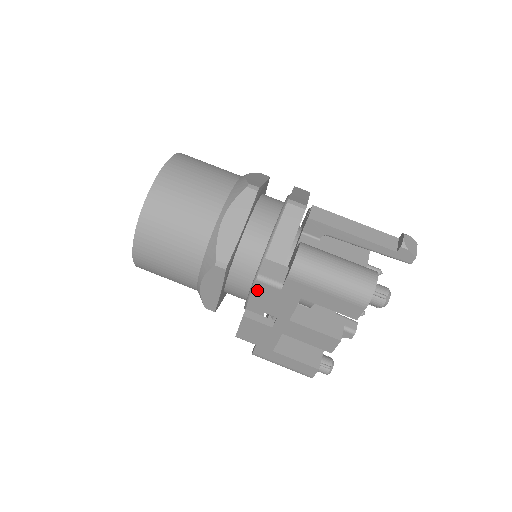
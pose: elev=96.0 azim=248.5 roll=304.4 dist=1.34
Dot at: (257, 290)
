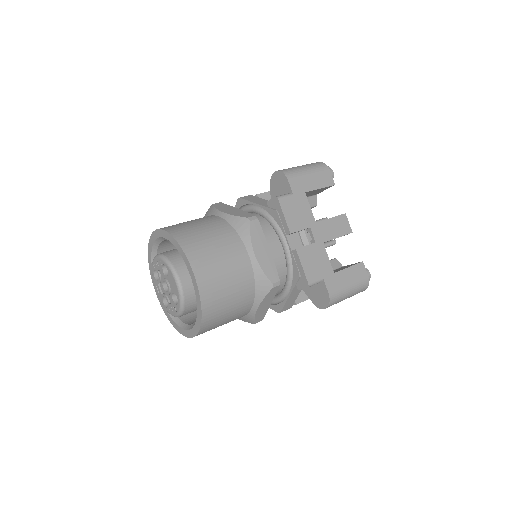
Dot at: (284, 209)
